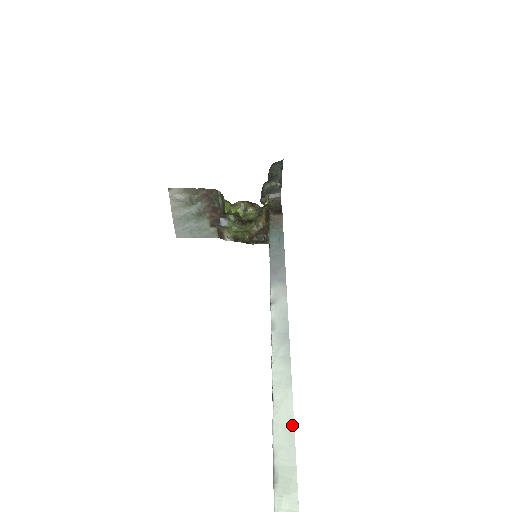
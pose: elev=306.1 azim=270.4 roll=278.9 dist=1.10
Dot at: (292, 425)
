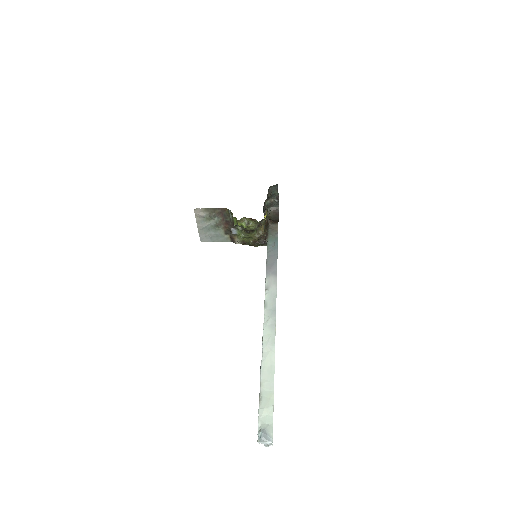
Dot at: (273, 368)
